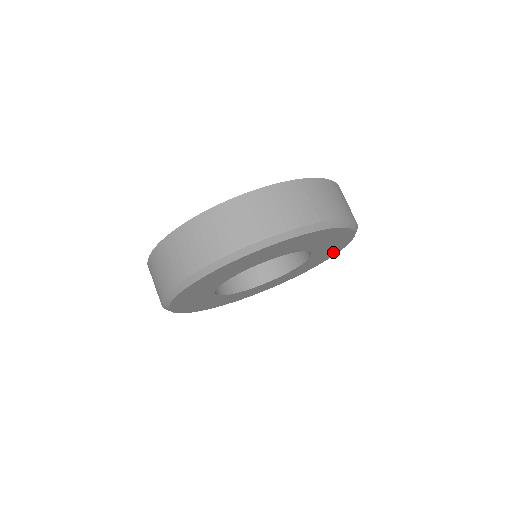
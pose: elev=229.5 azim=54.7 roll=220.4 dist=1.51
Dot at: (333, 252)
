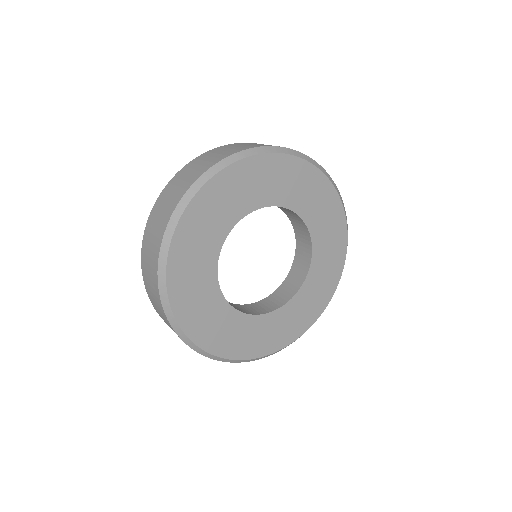
Dot at: (333, 207)
